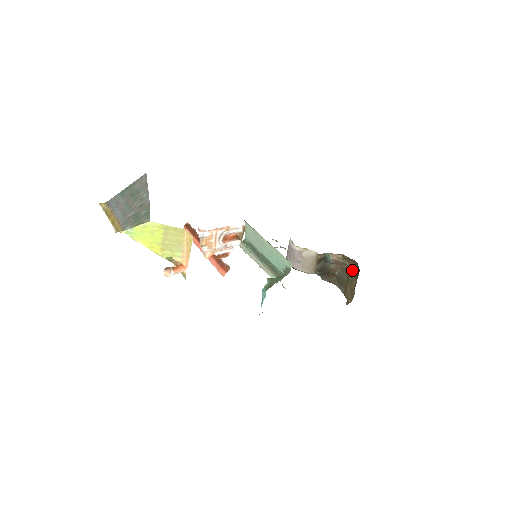
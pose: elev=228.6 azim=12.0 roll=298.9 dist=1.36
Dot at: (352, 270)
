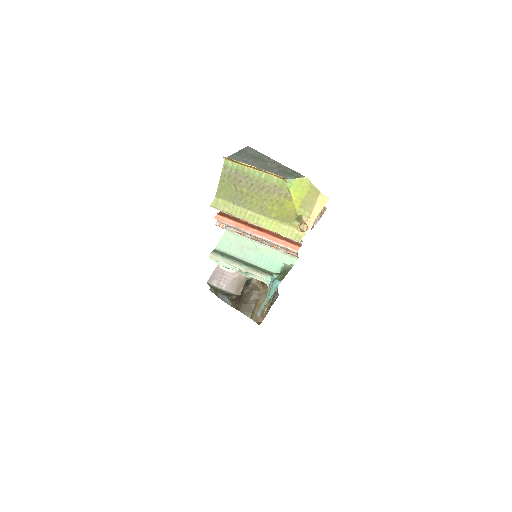
Dot at: (264, 293)
